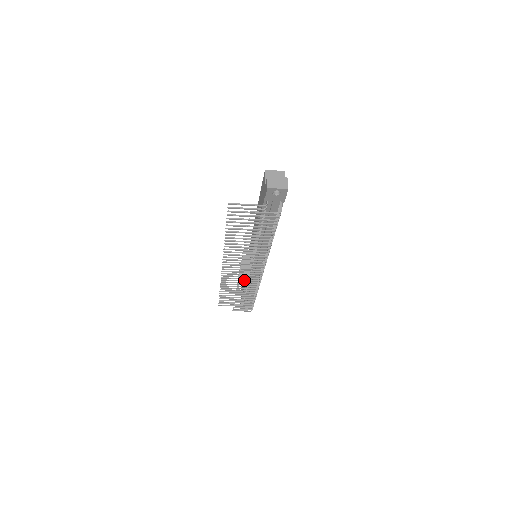
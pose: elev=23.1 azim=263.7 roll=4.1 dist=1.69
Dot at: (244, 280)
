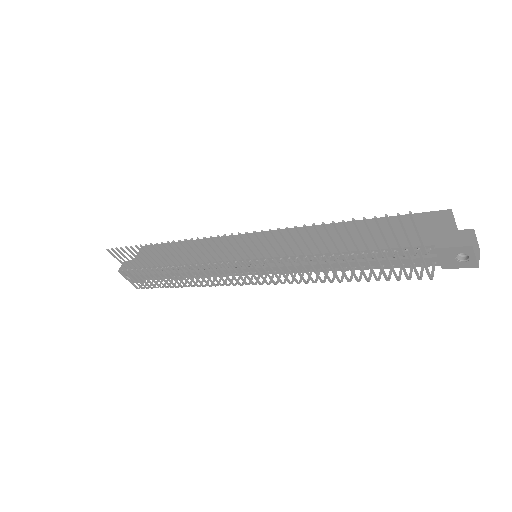
Dot at: (215, 270)
